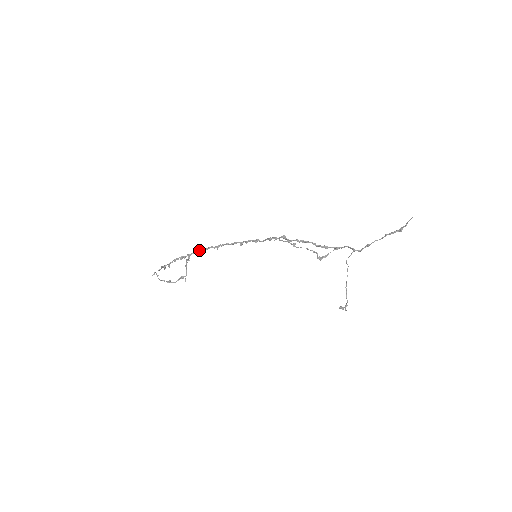
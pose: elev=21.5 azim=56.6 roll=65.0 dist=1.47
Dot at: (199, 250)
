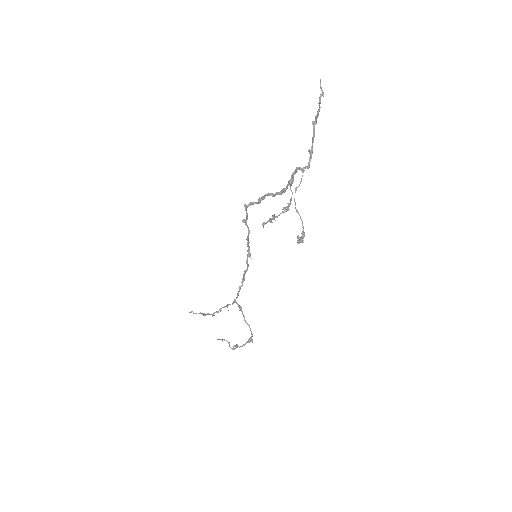
Dot at: (238, 291)
